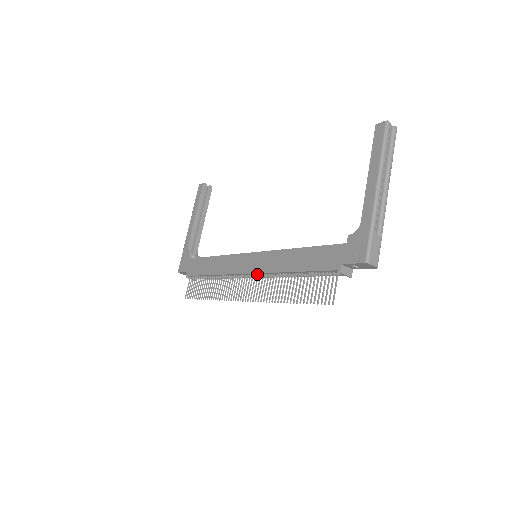
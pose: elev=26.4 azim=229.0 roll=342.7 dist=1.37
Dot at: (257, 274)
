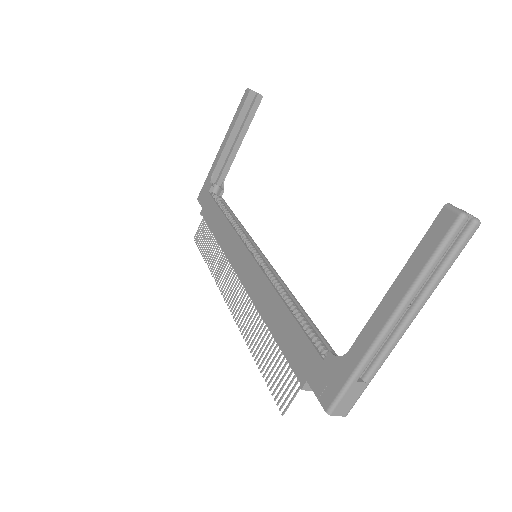
Dot at: occluded
